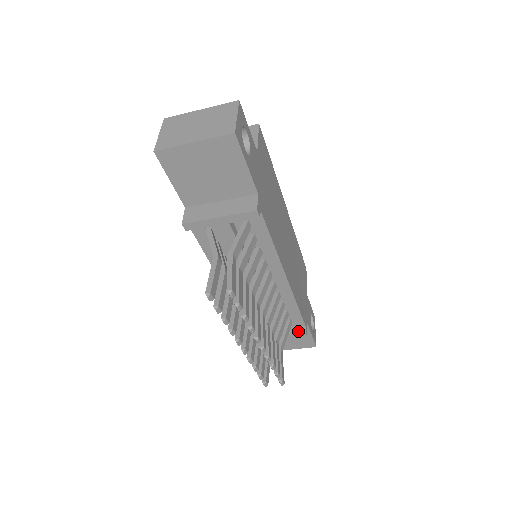
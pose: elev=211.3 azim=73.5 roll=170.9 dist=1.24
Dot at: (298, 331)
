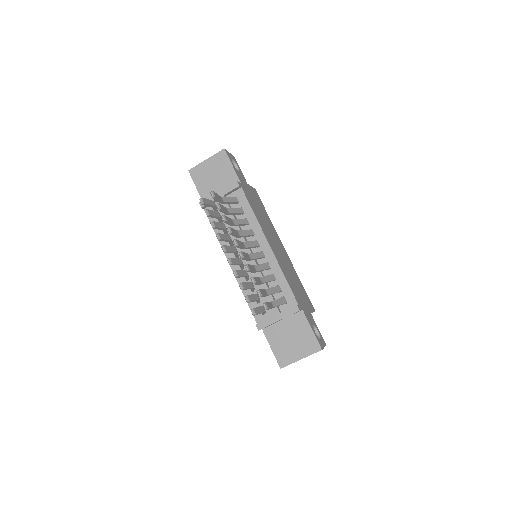
Dot at: (292, 307)
